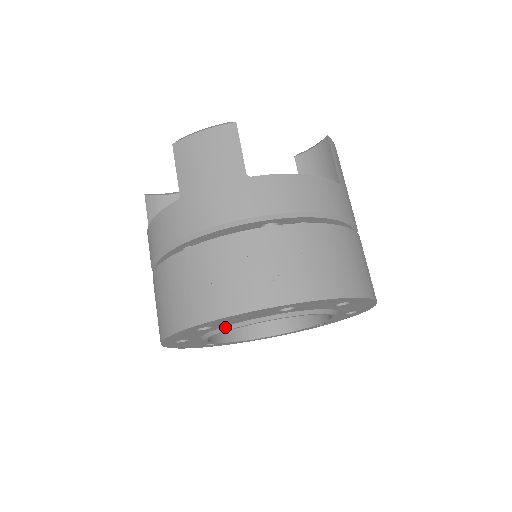
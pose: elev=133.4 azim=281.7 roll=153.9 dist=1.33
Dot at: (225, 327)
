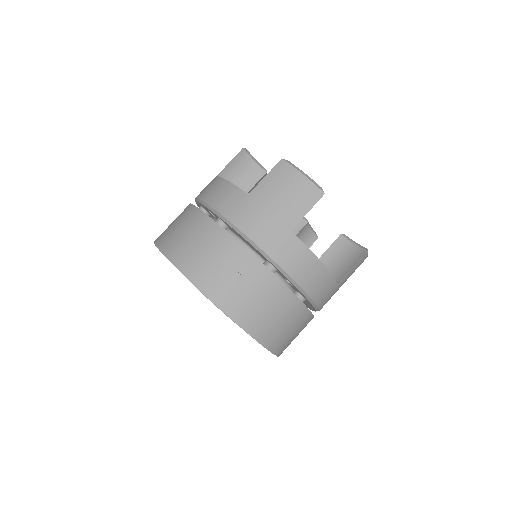
Dot at: occluded
